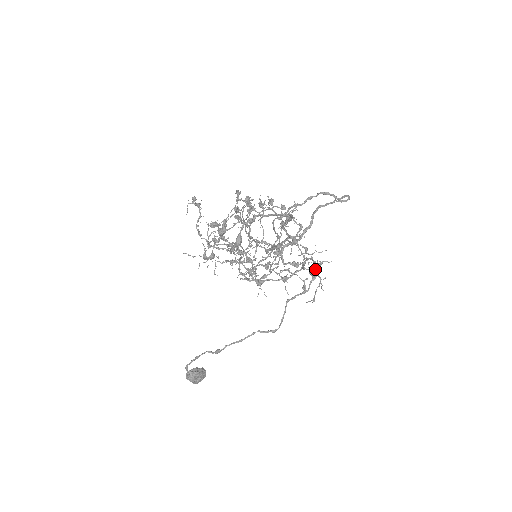
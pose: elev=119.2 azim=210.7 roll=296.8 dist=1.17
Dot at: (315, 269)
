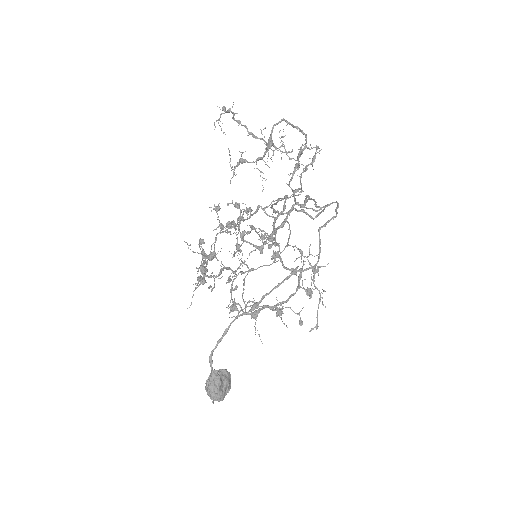
Dot at: (312, 279)
